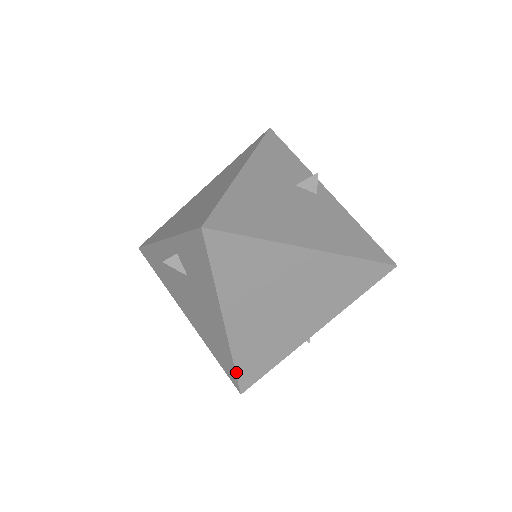
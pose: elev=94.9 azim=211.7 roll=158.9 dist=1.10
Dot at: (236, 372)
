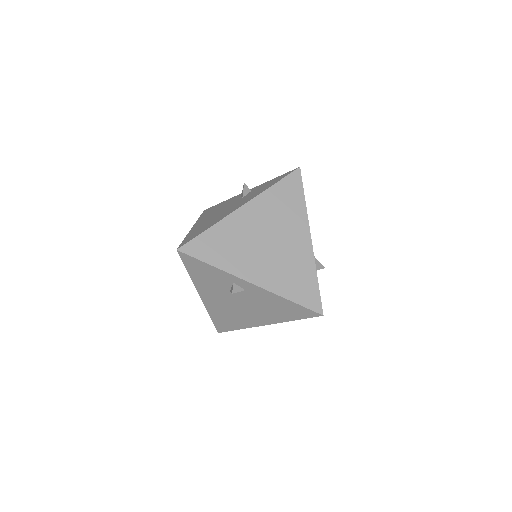
Dot at: occluded
